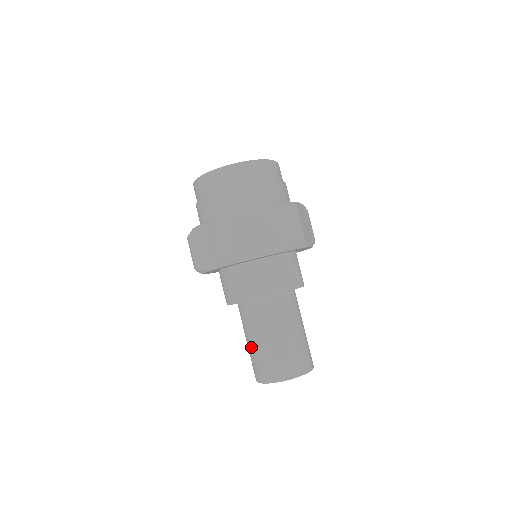
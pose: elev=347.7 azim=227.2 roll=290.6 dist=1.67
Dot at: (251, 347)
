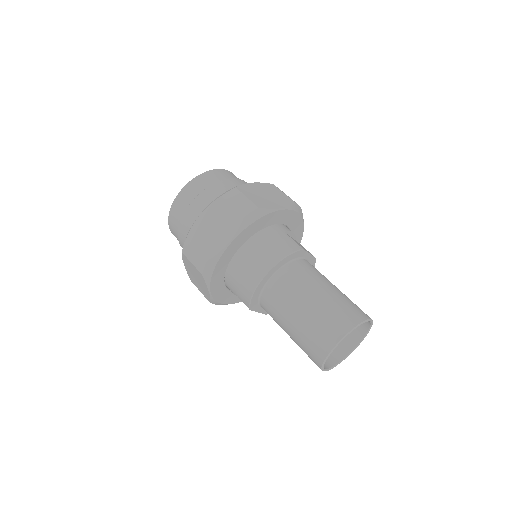
Dot at: (302, 318)
